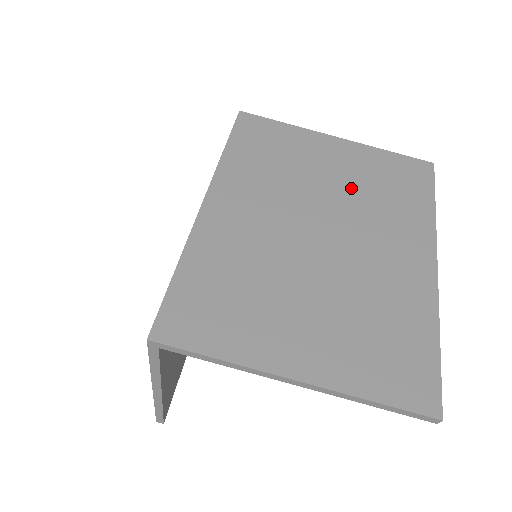
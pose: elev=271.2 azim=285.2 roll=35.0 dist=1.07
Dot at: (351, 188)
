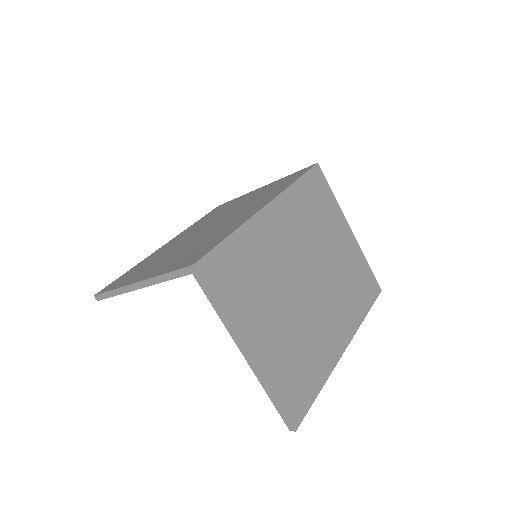
Dot at: (338, 268)
